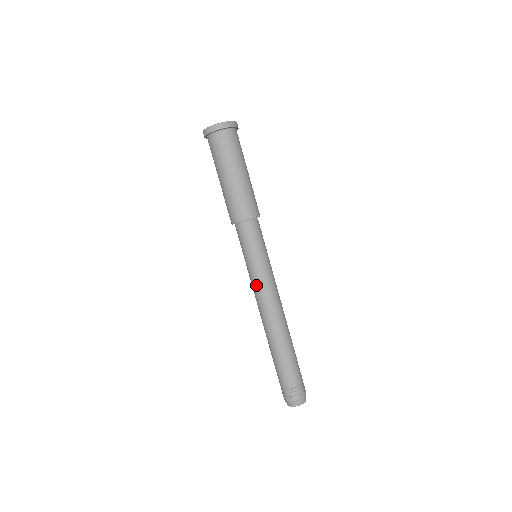
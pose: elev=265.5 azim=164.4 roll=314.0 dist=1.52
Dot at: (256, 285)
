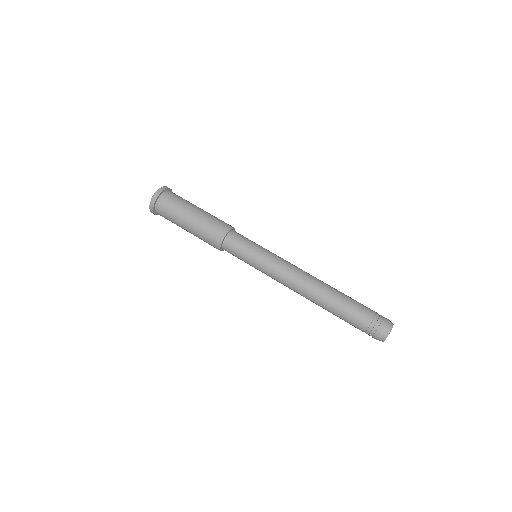
Dot at: (280, 261)
